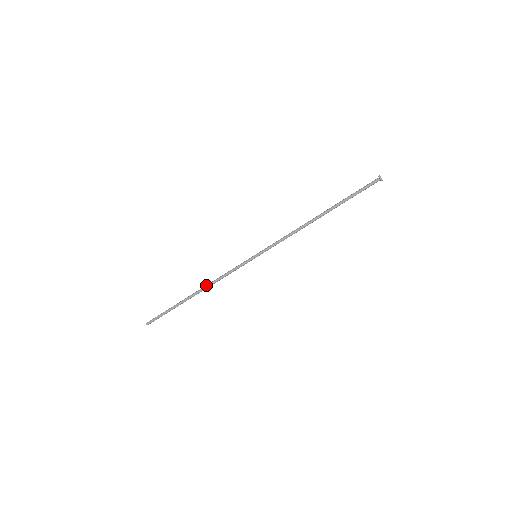
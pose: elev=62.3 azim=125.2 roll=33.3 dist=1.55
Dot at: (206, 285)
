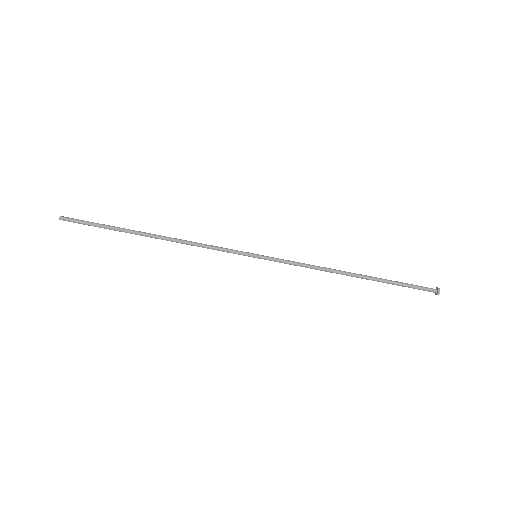
Dot at: (174, 238)
